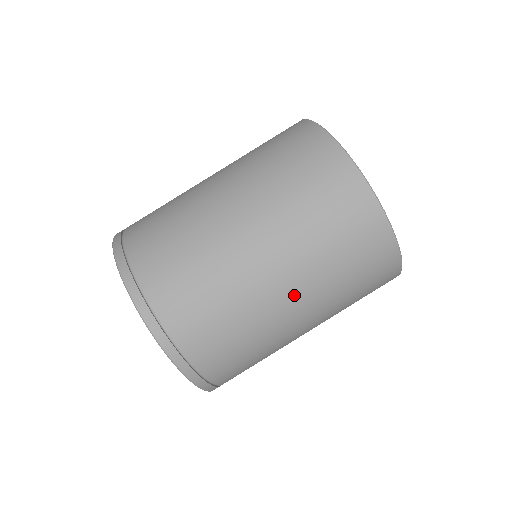
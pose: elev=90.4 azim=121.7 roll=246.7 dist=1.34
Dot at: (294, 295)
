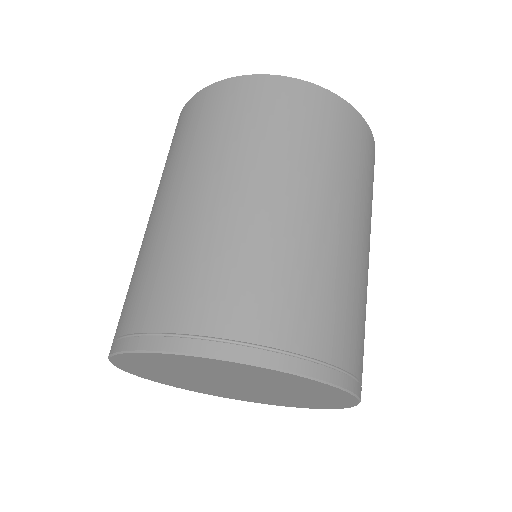
Dot at: (295, 193)
